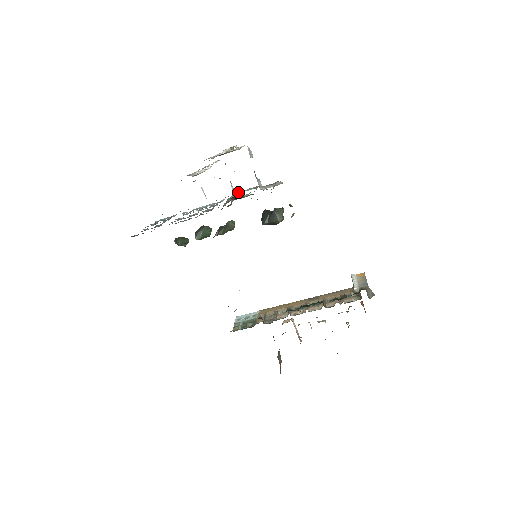
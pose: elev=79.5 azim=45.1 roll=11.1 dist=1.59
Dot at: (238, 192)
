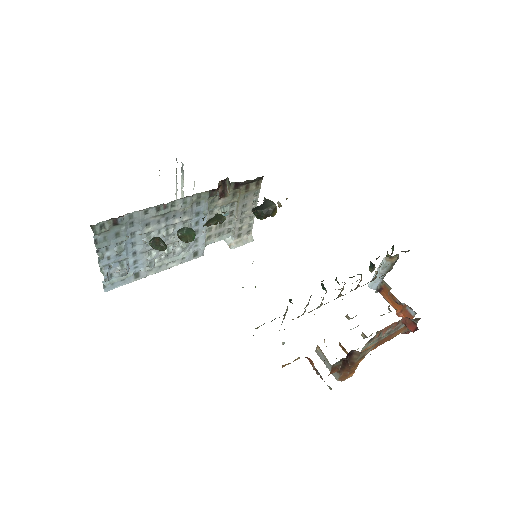
Dot at: (209, 241)
